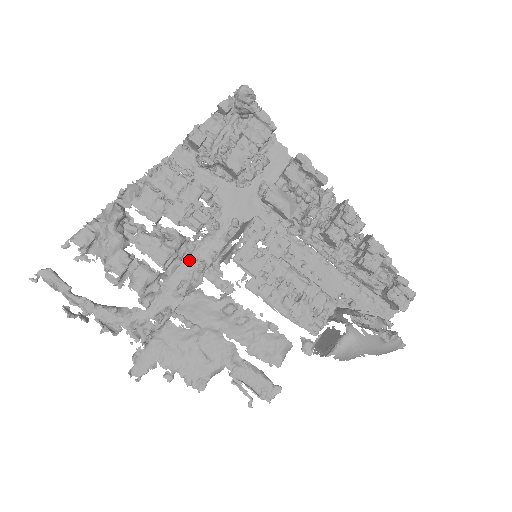
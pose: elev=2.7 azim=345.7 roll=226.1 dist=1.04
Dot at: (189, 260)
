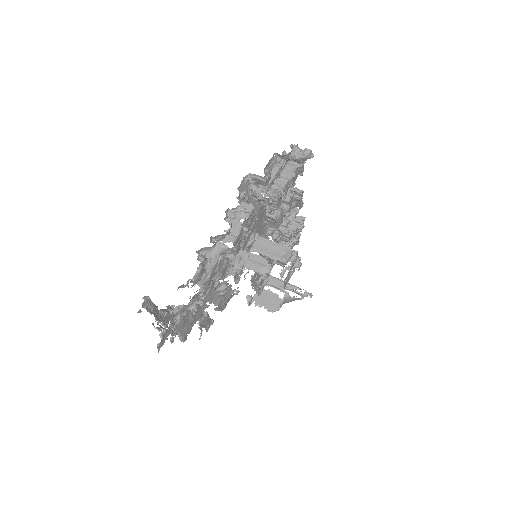
Dot at: occluded
